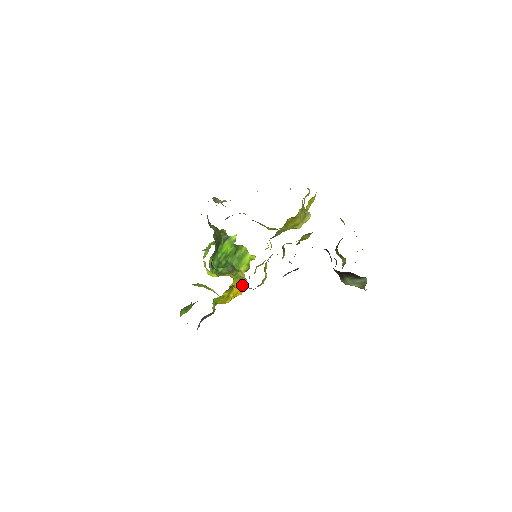
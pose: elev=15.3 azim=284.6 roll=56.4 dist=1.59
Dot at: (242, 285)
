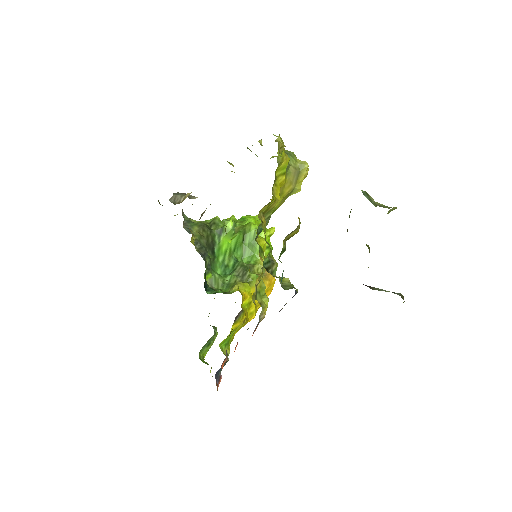
Dot at: (265, 284)
